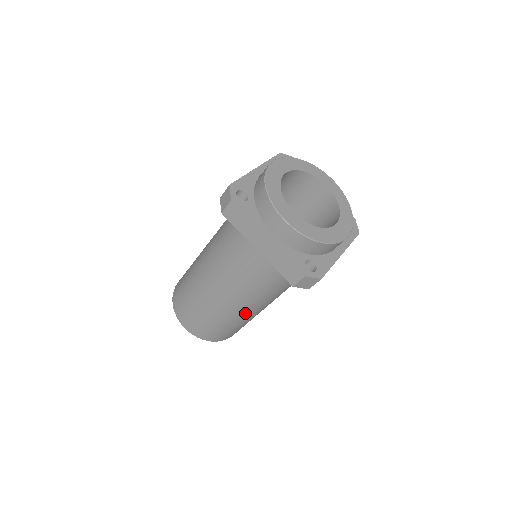
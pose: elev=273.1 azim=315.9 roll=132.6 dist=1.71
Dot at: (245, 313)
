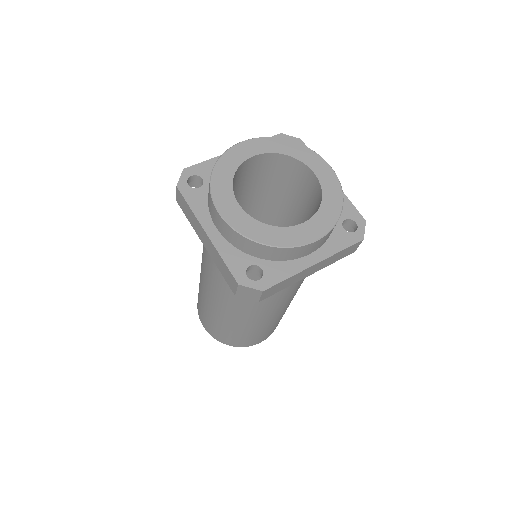
Dot at: (241, 320)
